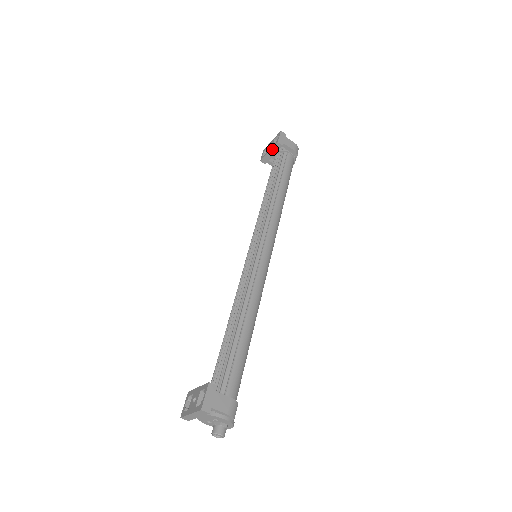
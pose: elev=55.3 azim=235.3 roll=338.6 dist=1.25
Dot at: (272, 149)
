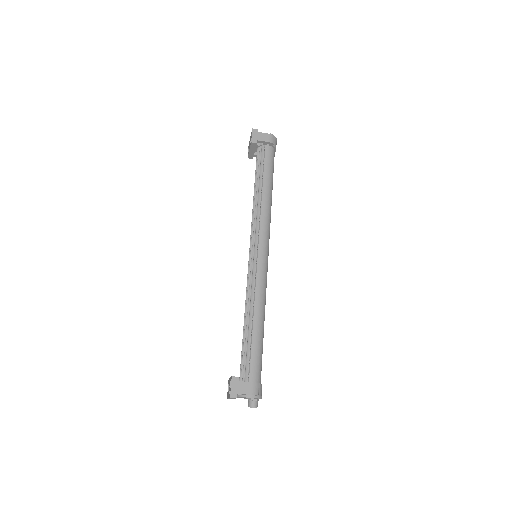
Dot at: (250, 148)
